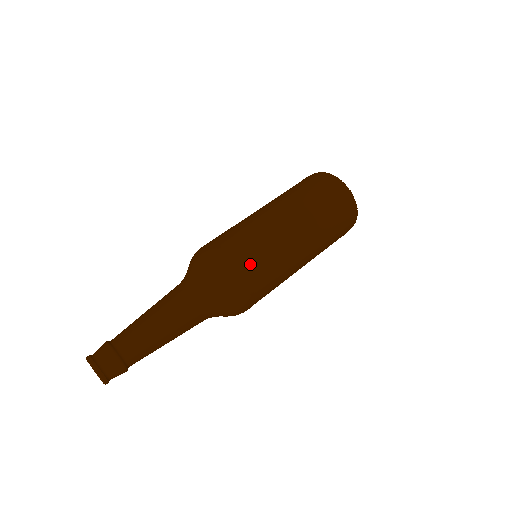
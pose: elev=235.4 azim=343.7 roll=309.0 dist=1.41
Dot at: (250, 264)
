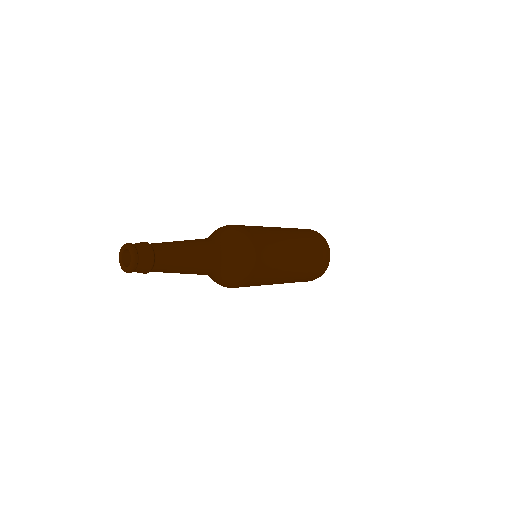
Dot at: (264, 261)
